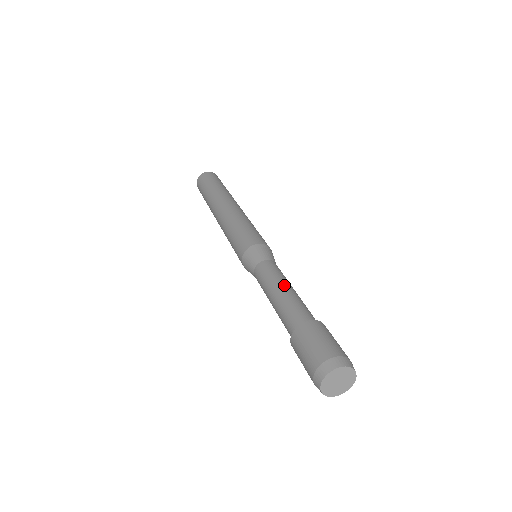
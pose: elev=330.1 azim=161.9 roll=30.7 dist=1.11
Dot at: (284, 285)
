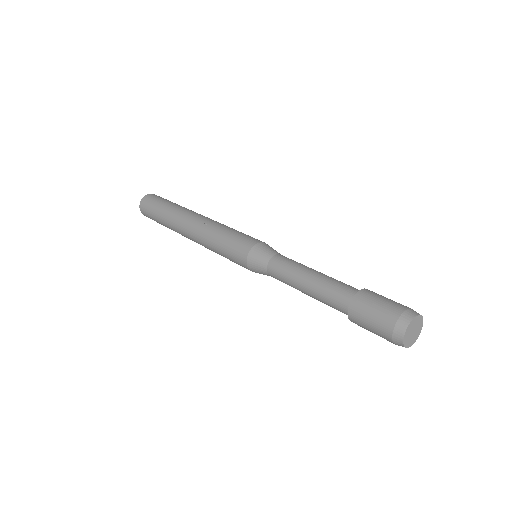
Dot at: (311, 270)
